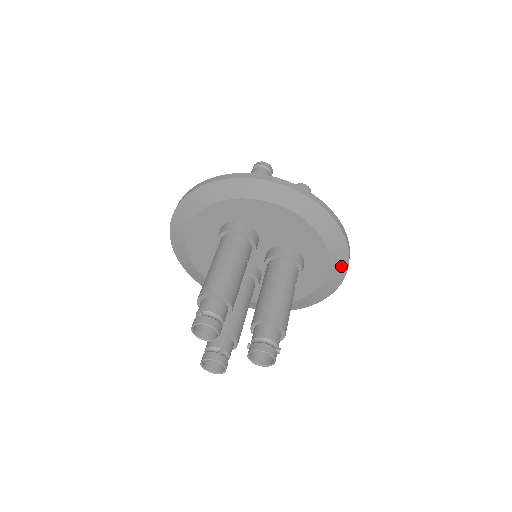
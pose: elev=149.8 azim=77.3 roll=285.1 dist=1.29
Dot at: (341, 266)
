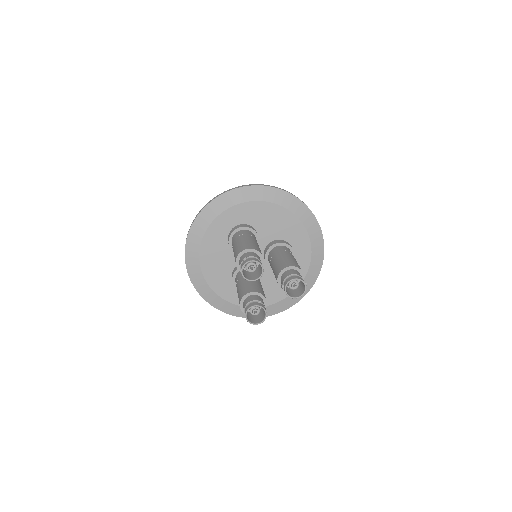
Dot at: (319, 250)
